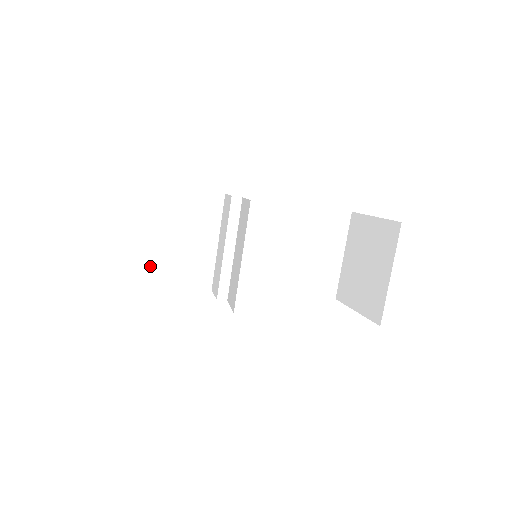
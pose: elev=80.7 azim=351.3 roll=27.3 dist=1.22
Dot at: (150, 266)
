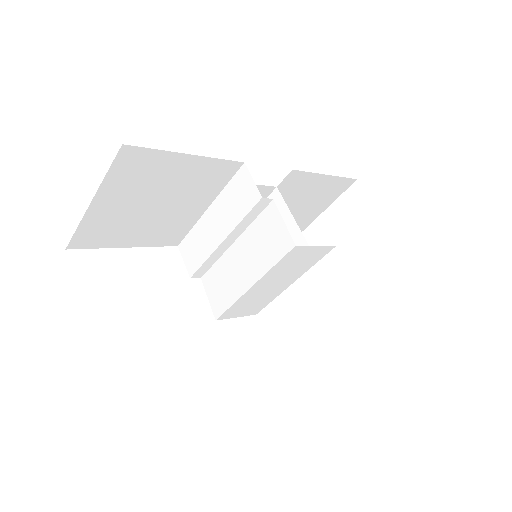
Dot at: (115, 231)
